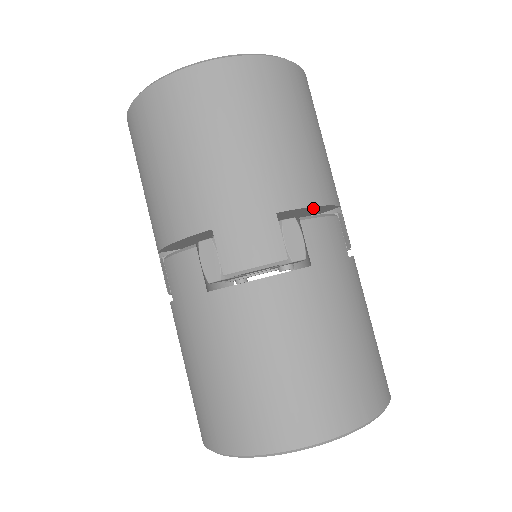
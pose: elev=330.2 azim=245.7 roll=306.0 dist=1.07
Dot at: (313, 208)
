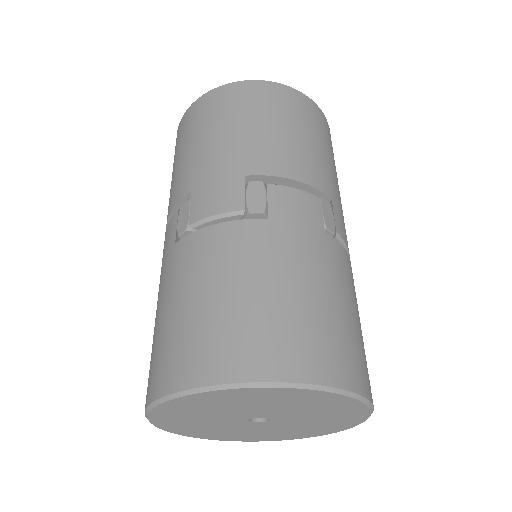
Dot at: (291, 185)
